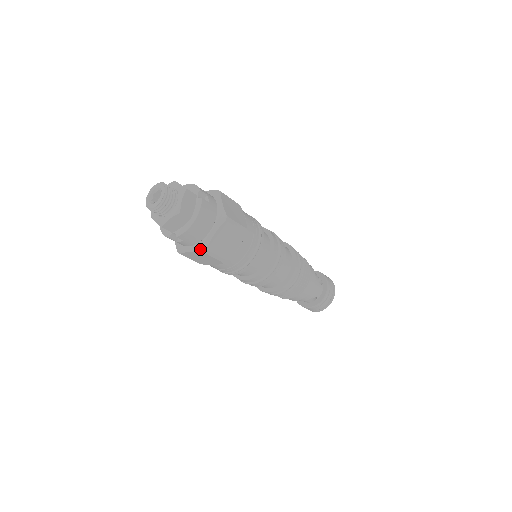
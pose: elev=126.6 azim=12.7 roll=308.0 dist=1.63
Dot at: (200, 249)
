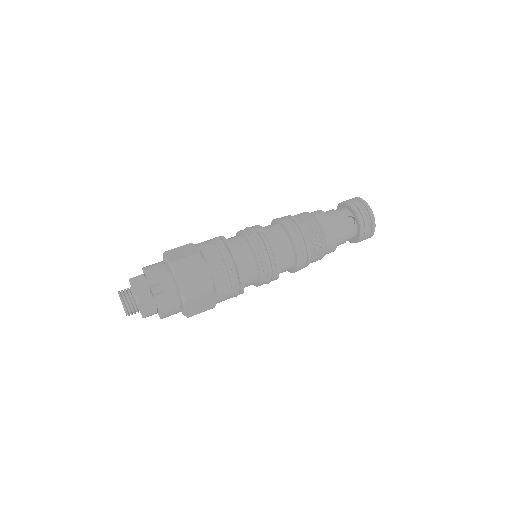
Dot at: occluded
